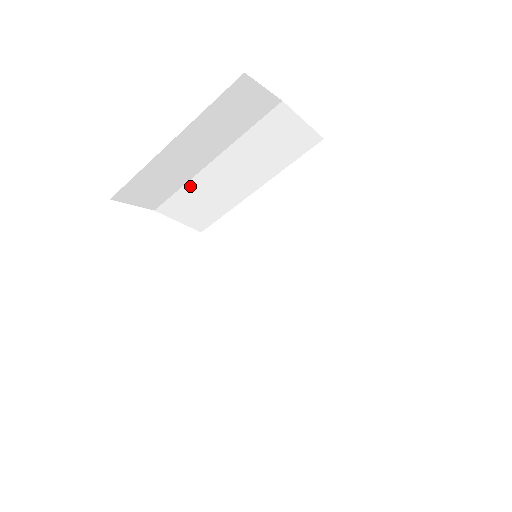
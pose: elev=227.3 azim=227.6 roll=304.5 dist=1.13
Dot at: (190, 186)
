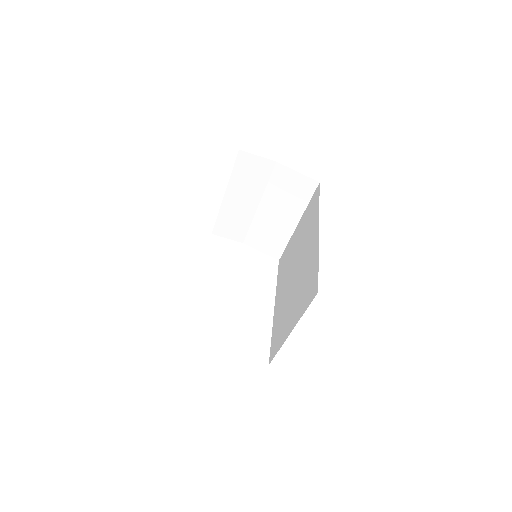
Dot at: (255, 225)
